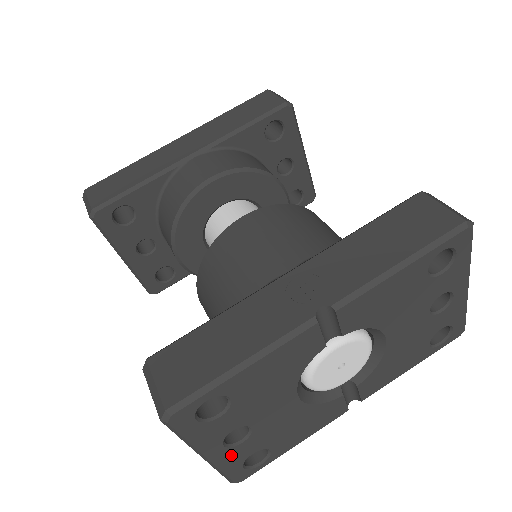
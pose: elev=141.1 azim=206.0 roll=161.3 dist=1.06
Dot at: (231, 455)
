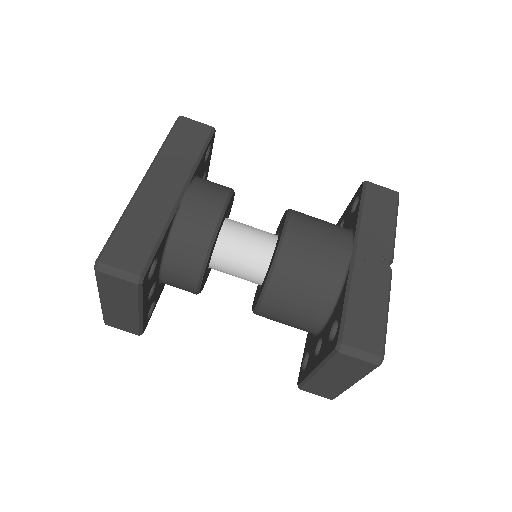
Dot at: occluded
